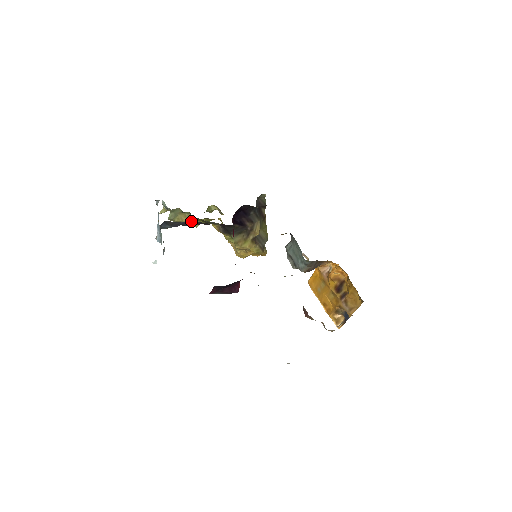
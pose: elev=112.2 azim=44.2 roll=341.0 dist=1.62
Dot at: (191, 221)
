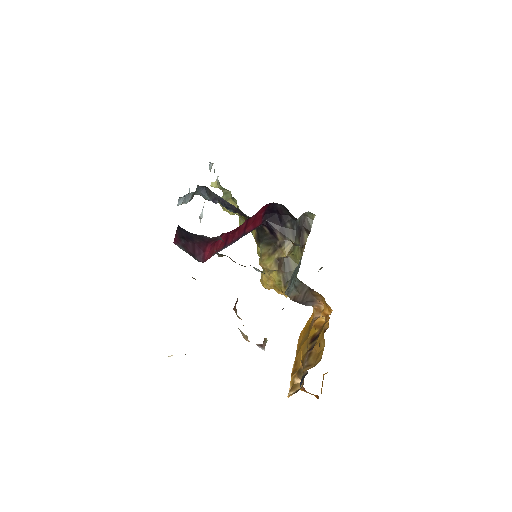
Dot at: (240, 220)
